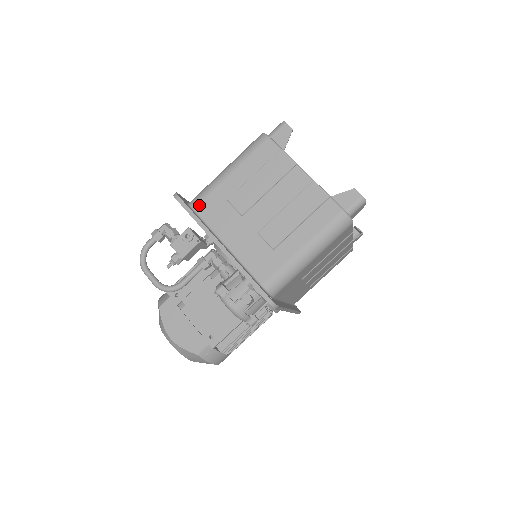
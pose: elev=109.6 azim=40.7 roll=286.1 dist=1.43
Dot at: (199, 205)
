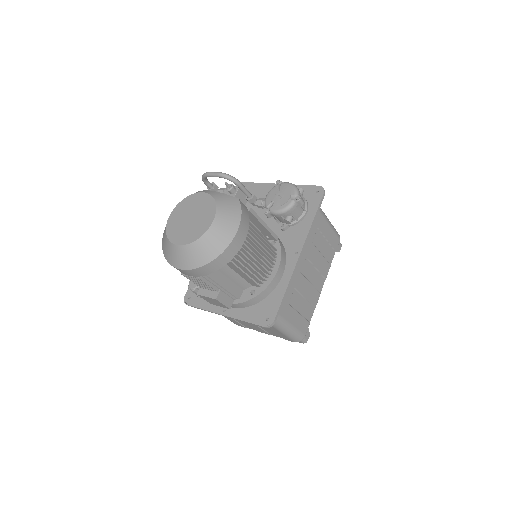
Dot at: occluded
